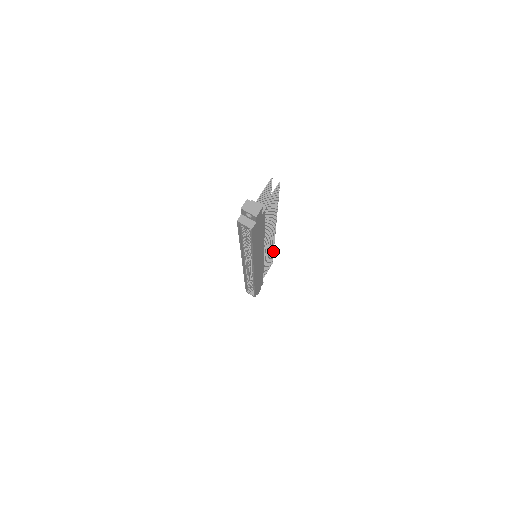
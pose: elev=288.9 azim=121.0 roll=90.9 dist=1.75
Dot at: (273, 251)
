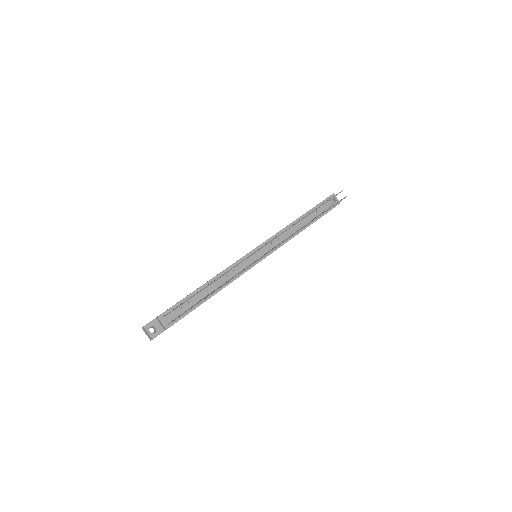
Dot at: (316, 218)
